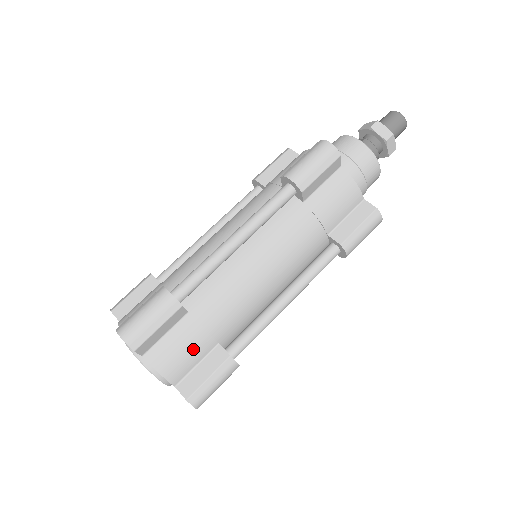
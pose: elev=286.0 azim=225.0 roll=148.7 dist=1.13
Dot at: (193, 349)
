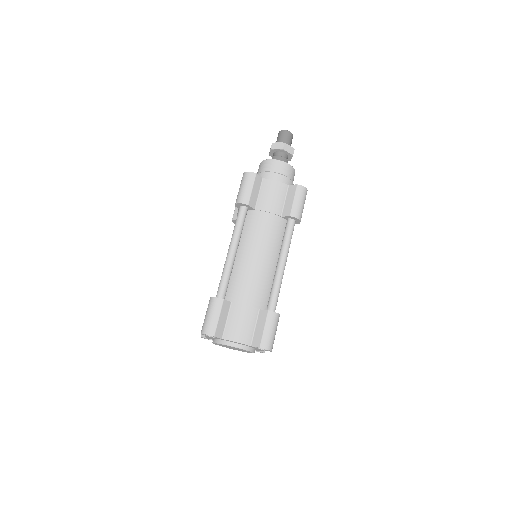
Dot at: (246, 320)
